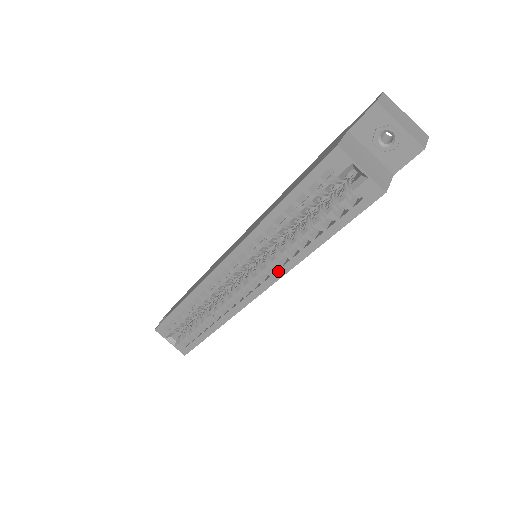
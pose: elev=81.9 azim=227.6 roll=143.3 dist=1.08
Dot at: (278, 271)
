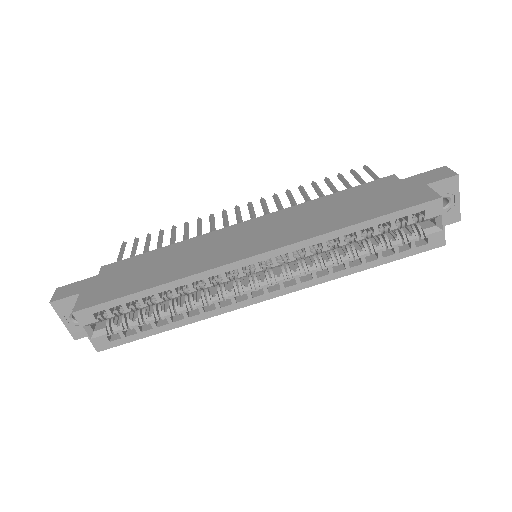
Dot at: (309, 281)
